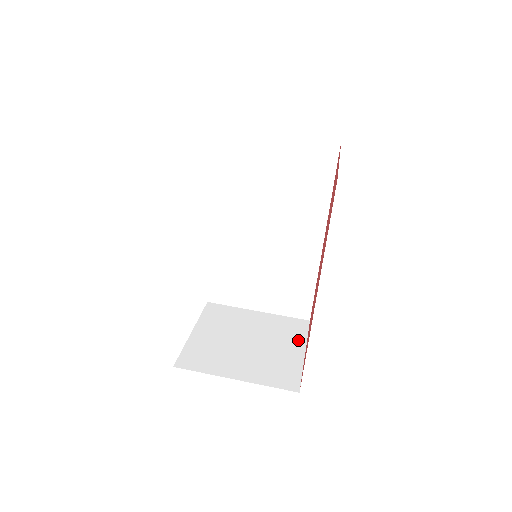
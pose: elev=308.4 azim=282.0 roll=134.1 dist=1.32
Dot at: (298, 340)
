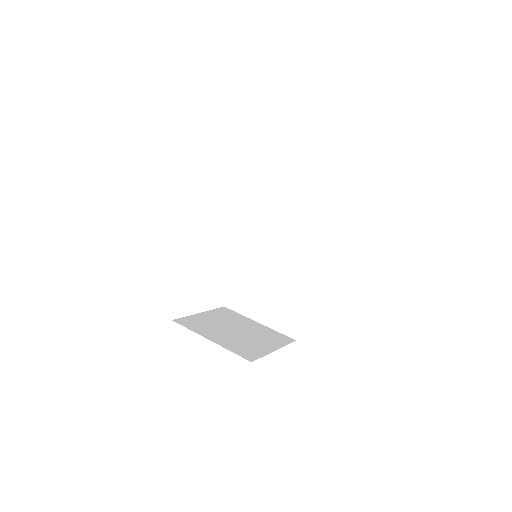
Dot at: (276, 344)
